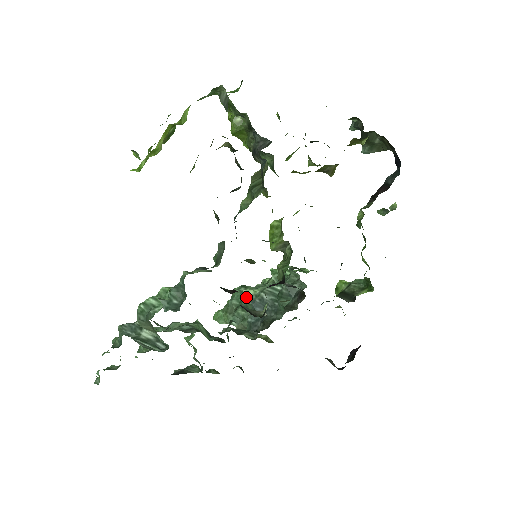
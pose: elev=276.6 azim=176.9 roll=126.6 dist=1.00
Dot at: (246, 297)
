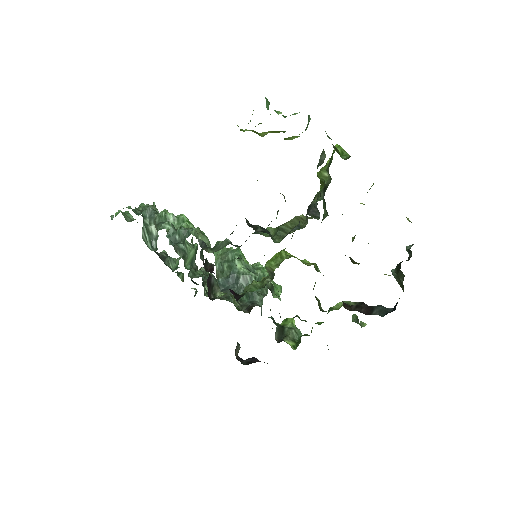
Dot at: (233, 265)
